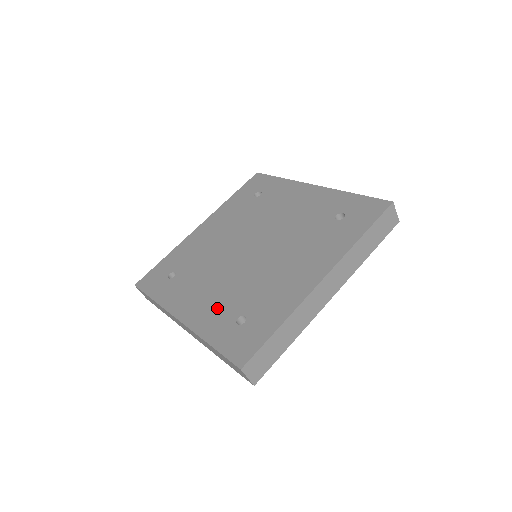
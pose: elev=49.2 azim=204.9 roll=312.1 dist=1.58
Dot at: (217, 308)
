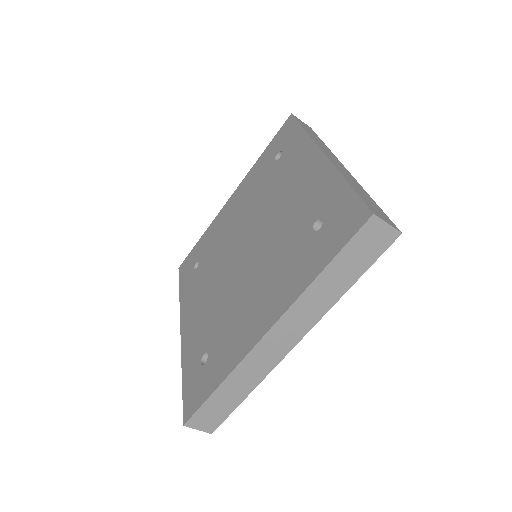
Dot at: (199, 331)
